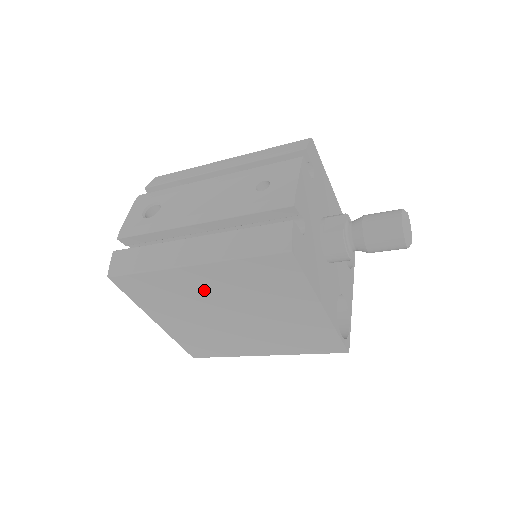
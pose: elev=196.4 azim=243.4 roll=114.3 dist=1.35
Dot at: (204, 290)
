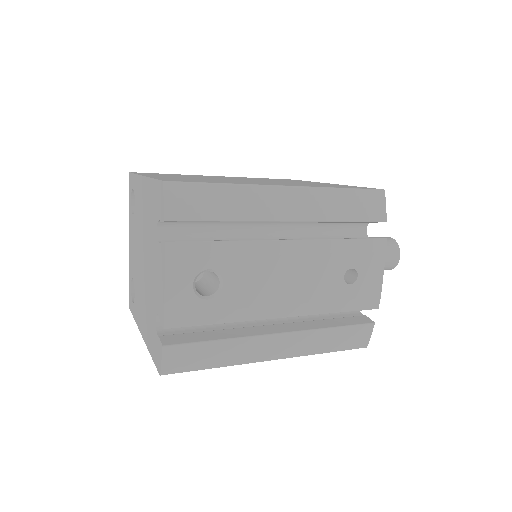
Dot at: occluded
